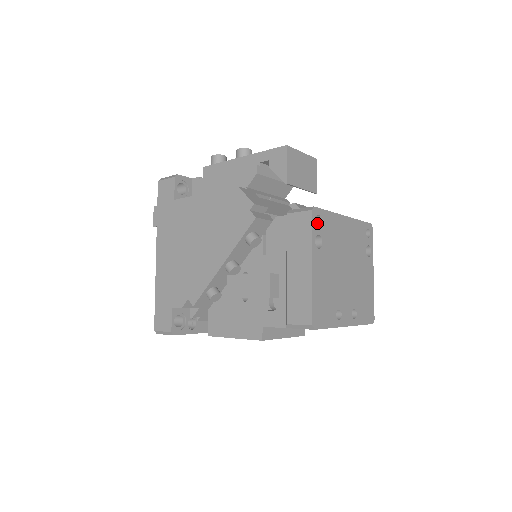
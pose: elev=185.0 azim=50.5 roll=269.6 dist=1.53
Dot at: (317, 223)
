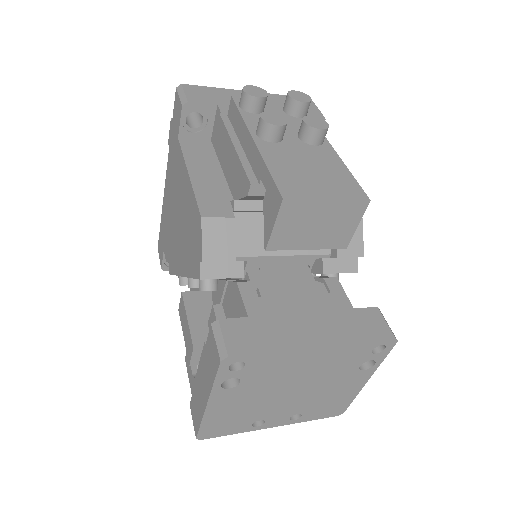
Dot at: occluded
